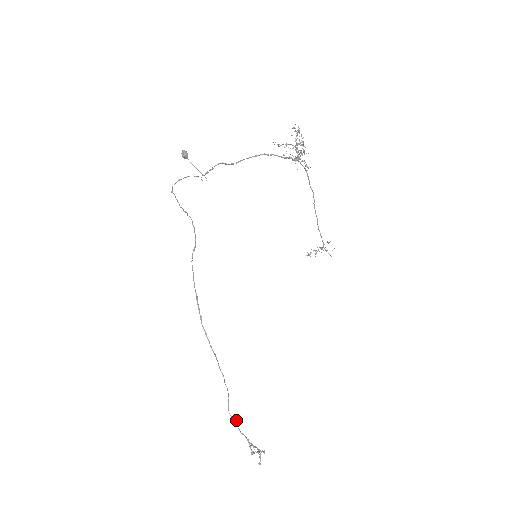
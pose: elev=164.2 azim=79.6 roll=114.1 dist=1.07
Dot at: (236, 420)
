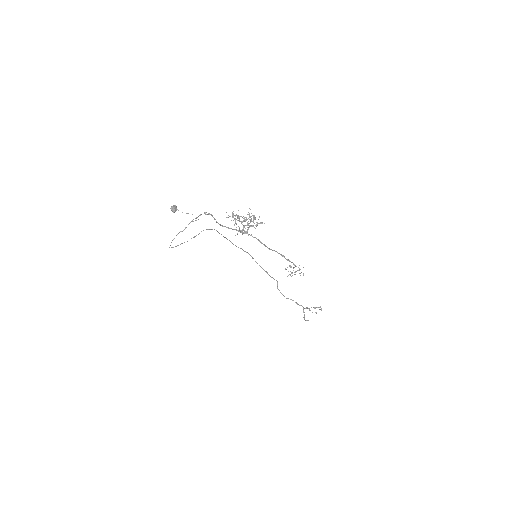
Dot at: occluded
